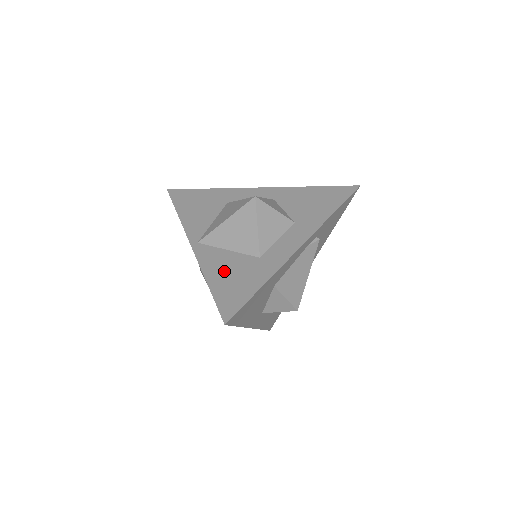
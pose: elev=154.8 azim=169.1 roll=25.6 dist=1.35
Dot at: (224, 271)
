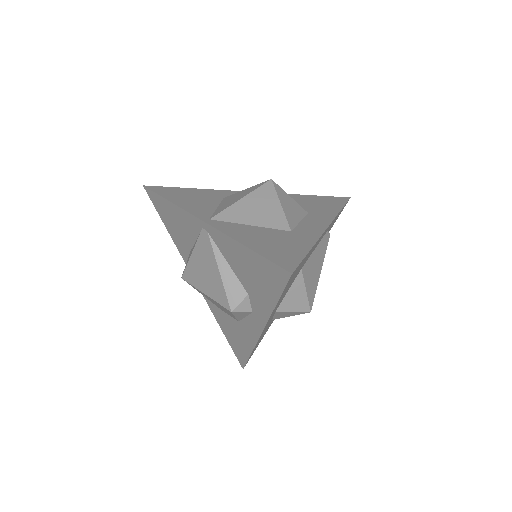
Dot at: (258, 238)
